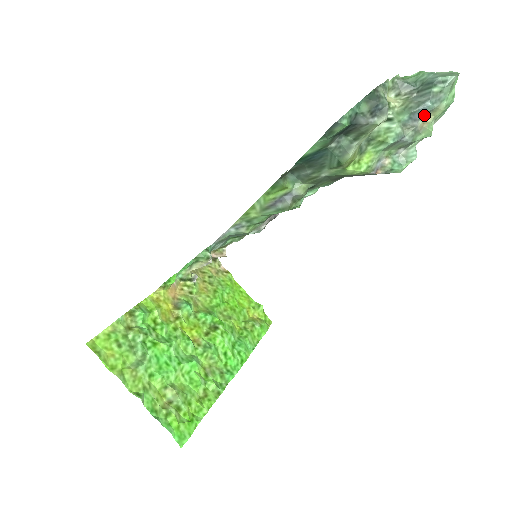
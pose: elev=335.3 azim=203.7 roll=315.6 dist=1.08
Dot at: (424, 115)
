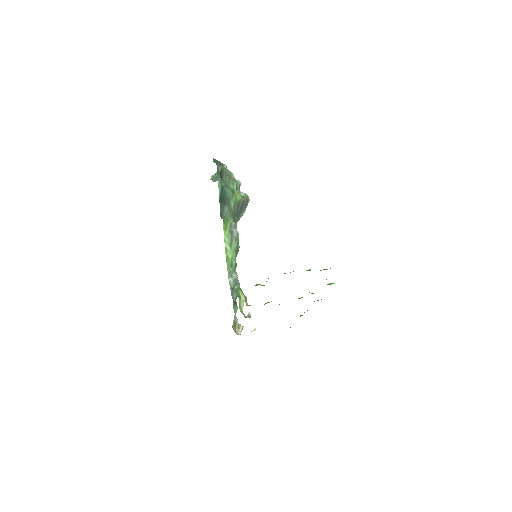
Dot at: occluded
